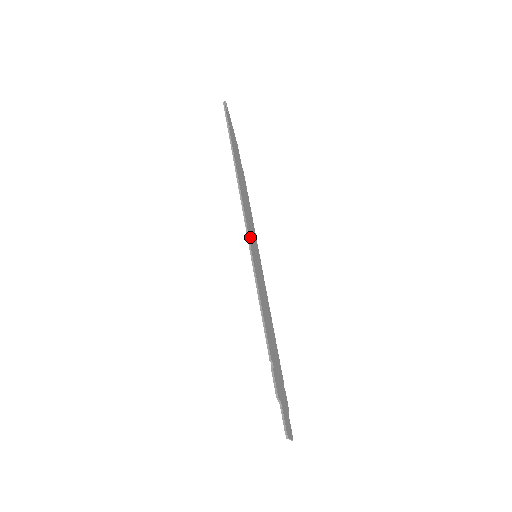
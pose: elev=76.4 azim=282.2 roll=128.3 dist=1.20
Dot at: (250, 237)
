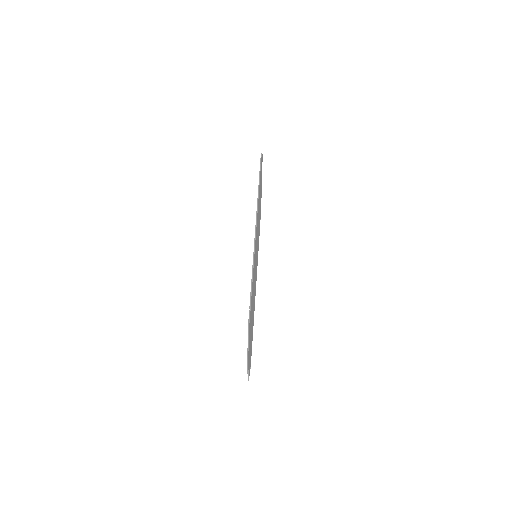
Dot at: (256, 238)
